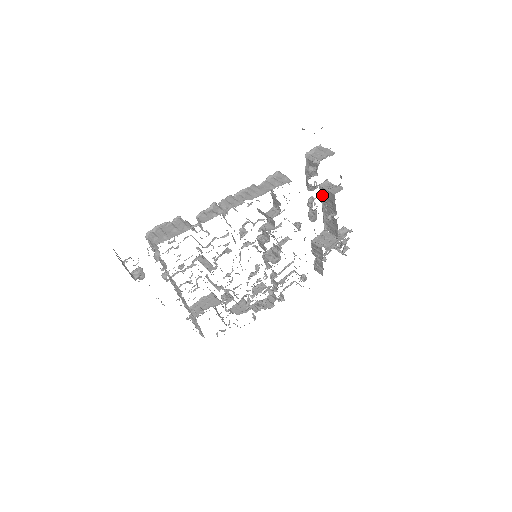
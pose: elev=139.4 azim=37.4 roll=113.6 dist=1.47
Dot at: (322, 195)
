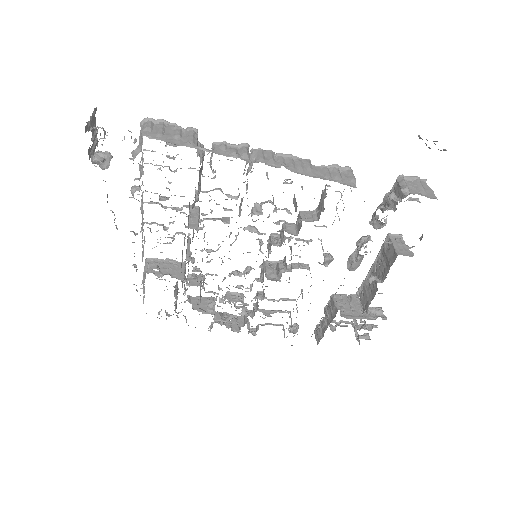
Dot at: (383, 248)
